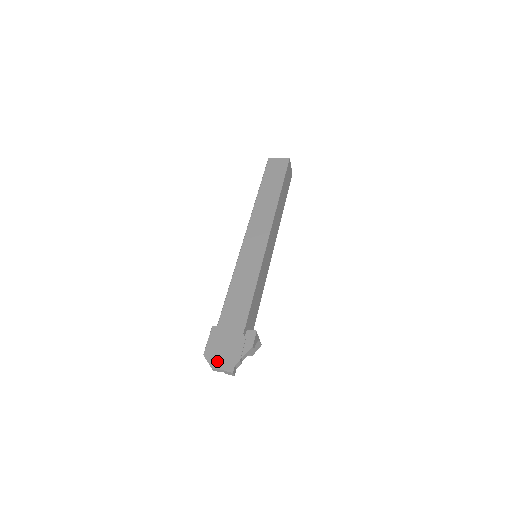
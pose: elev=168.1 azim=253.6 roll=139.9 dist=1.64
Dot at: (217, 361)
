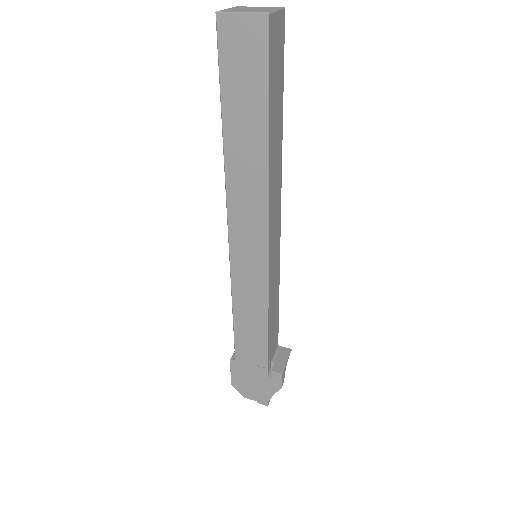
Dot at: (248, 394)
